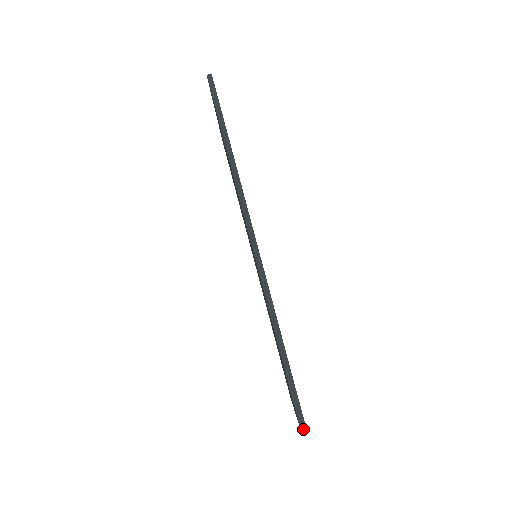
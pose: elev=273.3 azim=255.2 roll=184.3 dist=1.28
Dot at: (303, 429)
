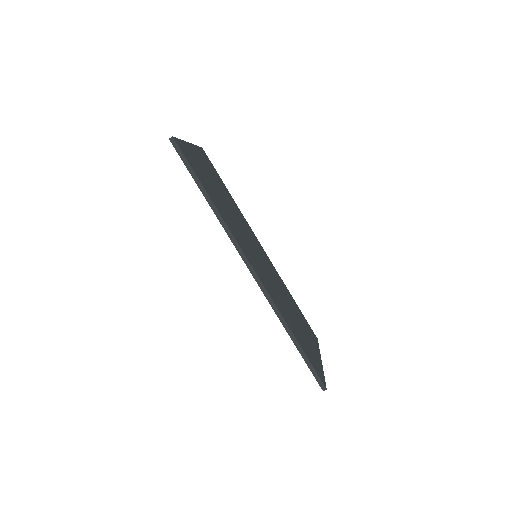
Dot at: (323, 388)
